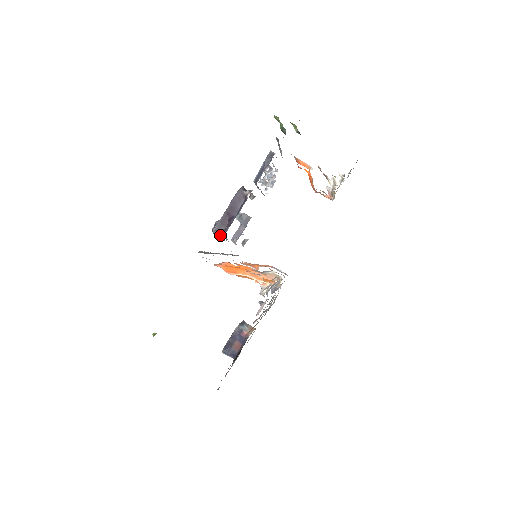
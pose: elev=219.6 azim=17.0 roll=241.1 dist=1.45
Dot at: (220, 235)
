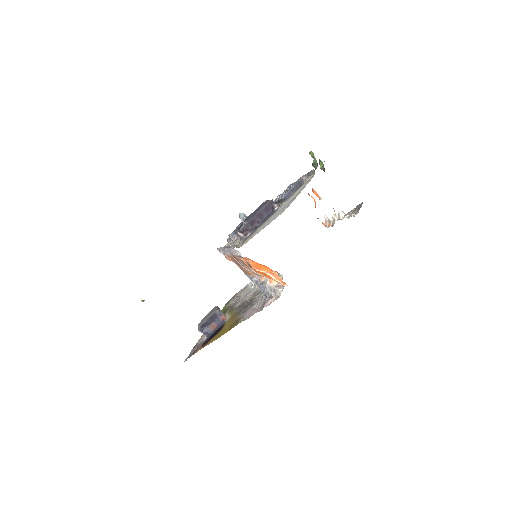
Dot at: (245, 234)
